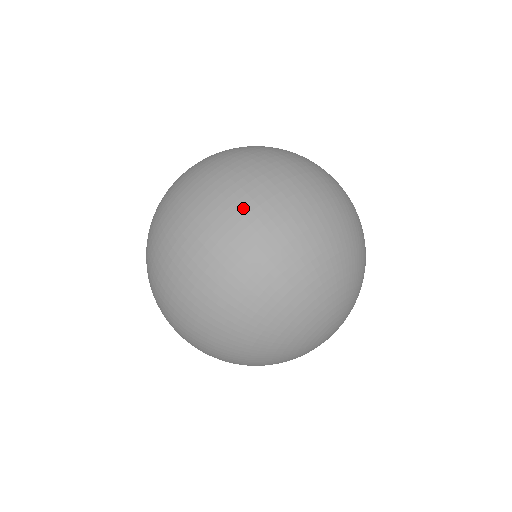
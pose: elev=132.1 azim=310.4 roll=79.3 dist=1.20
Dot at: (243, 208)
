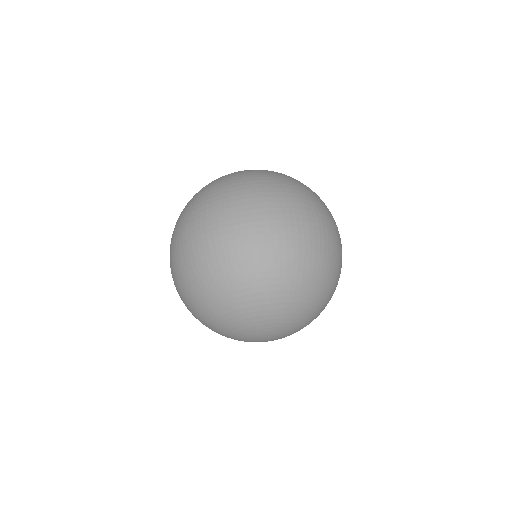
Dot at: (237, 225)
